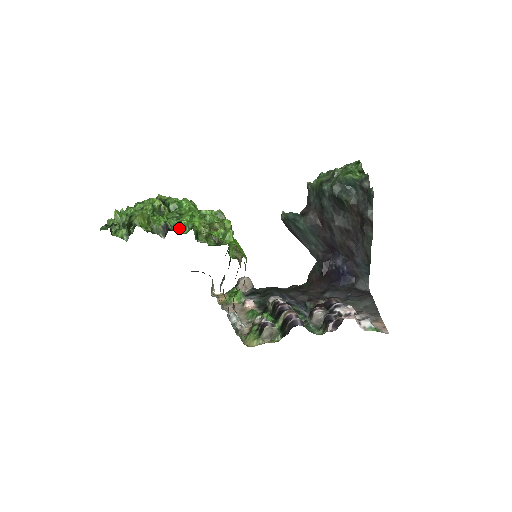
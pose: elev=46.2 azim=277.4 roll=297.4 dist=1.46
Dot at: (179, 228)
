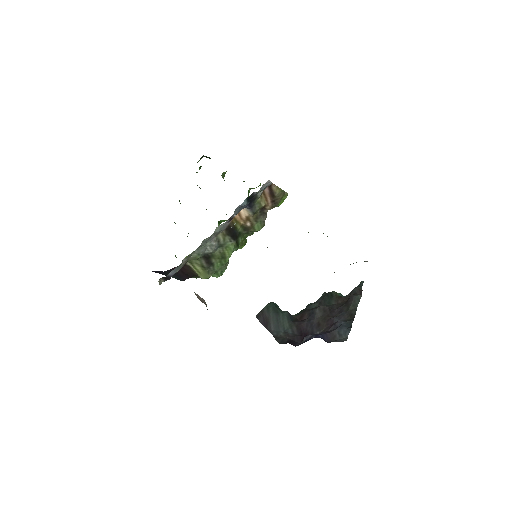
Dot at: occluded
